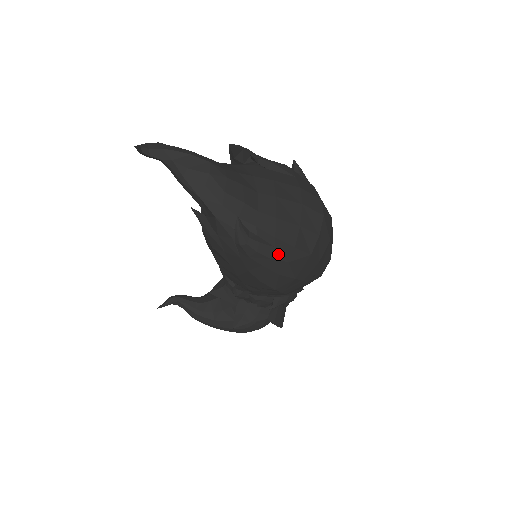
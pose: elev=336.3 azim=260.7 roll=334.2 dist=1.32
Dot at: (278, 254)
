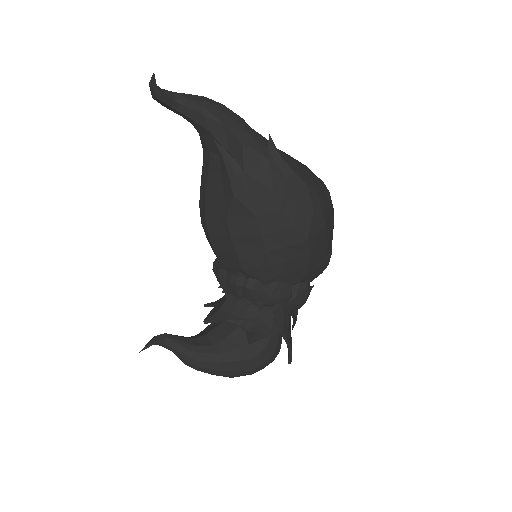
Dot at: (309, 183)
